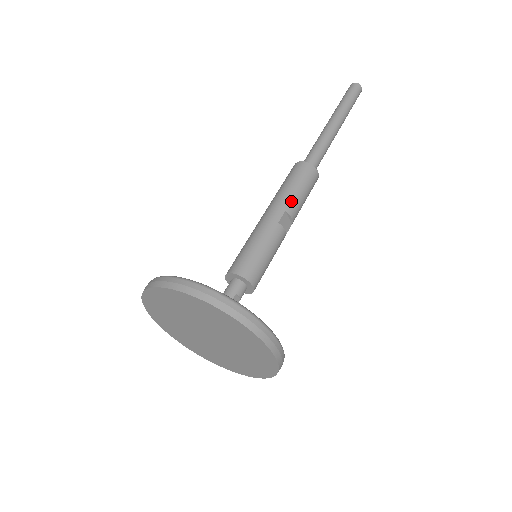
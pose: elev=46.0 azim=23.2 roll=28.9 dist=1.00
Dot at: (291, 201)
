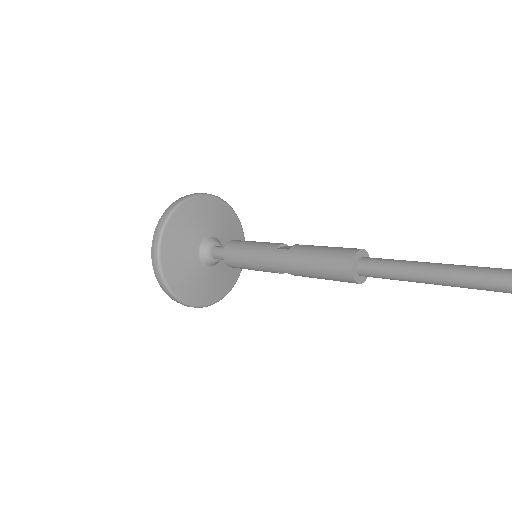
Dot at: (302, 275)
